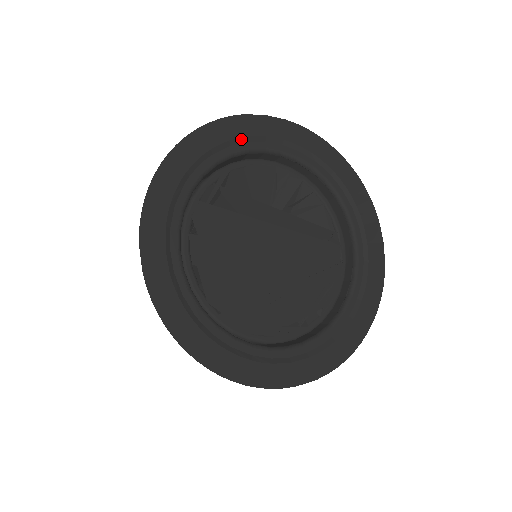
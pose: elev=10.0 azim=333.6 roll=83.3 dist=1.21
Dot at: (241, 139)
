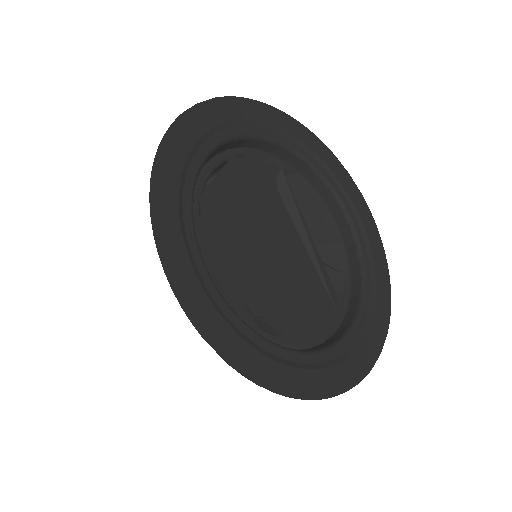
Dot at: (323, 163)
